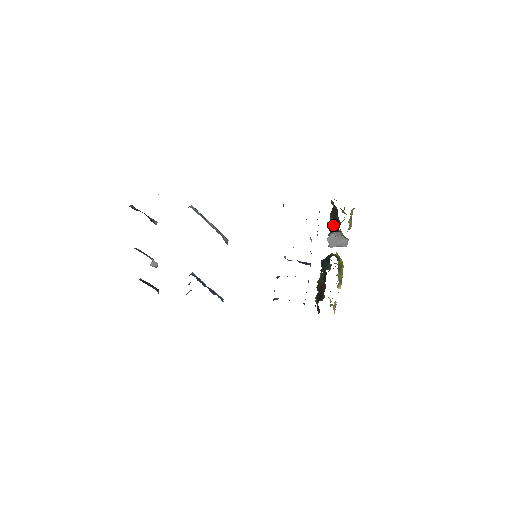
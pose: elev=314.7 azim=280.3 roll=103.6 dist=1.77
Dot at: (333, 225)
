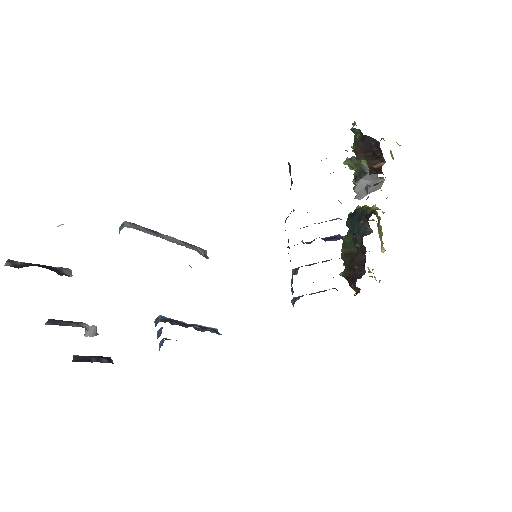
Dot at: (360, 165)
